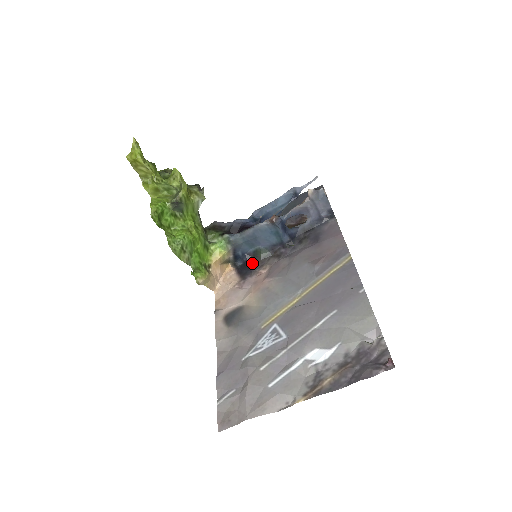
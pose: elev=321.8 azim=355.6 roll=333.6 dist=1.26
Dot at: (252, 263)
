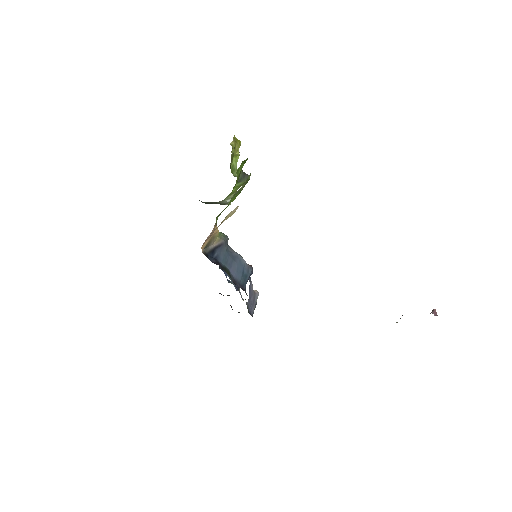
Dot at: occluded
